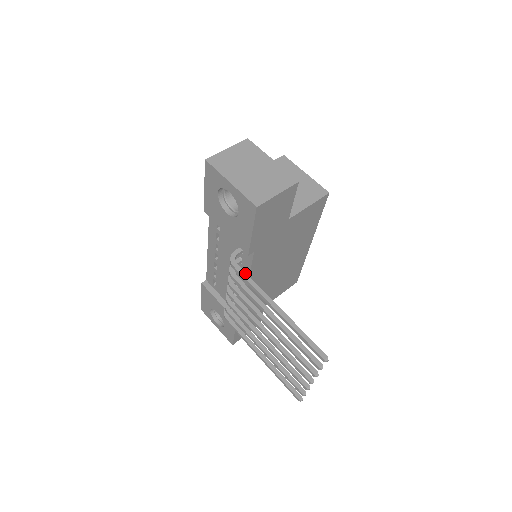
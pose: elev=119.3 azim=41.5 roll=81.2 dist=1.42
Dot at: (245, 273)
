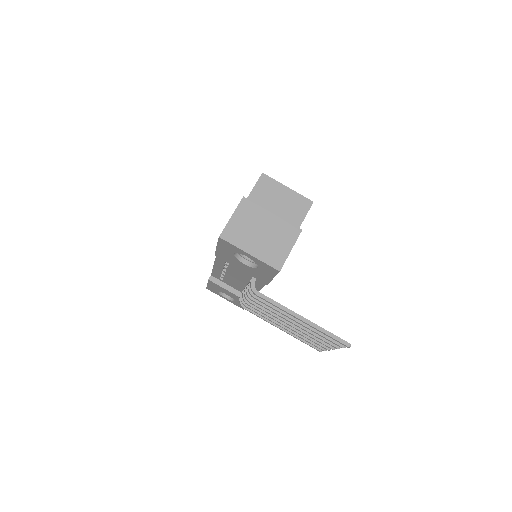
Dot at: (268, 298)
